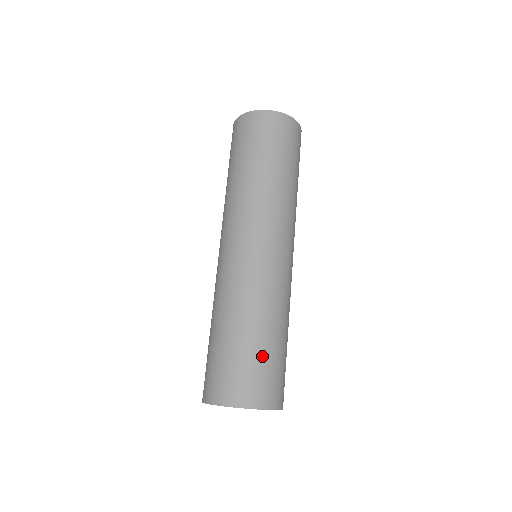
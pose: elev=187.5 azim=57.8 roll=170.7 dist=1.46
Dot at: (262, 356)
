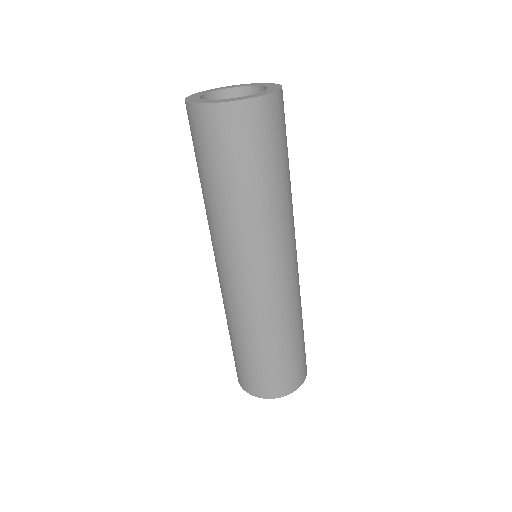
Dot at: occluded
